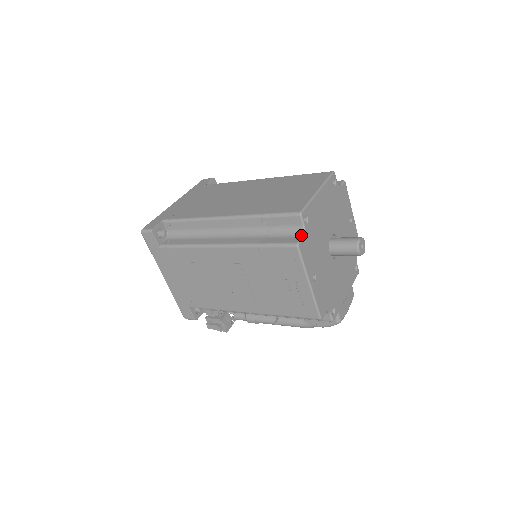
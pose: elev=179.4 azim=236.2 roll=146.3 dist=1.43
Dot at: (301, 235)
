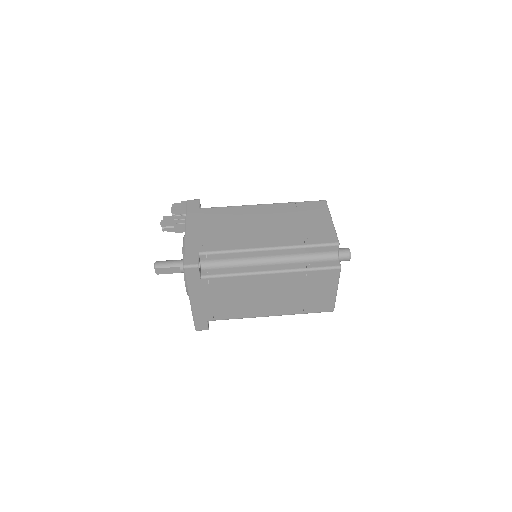
Dot at: occluded
